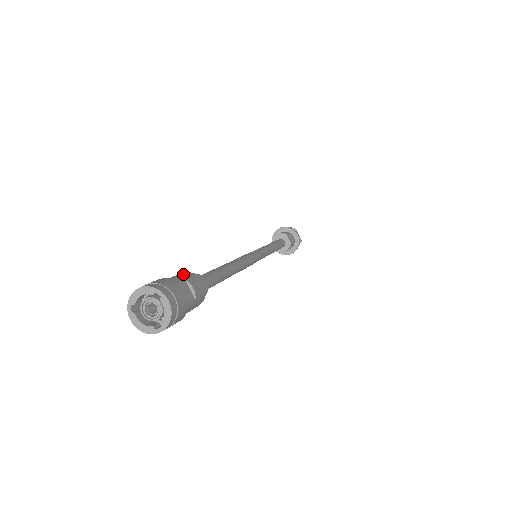
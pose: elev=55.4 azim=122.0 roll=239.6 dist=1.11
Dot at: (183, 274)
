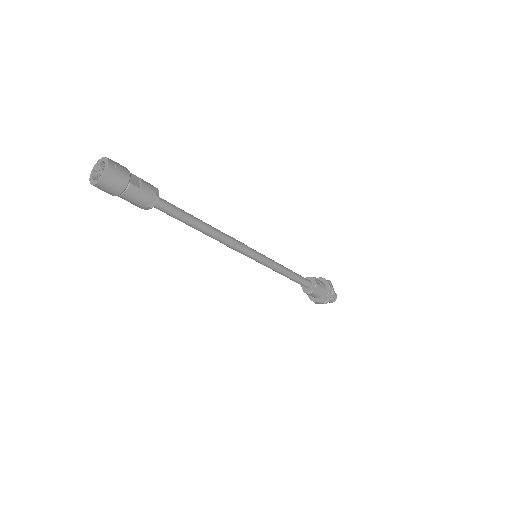
Dot at: occluded
